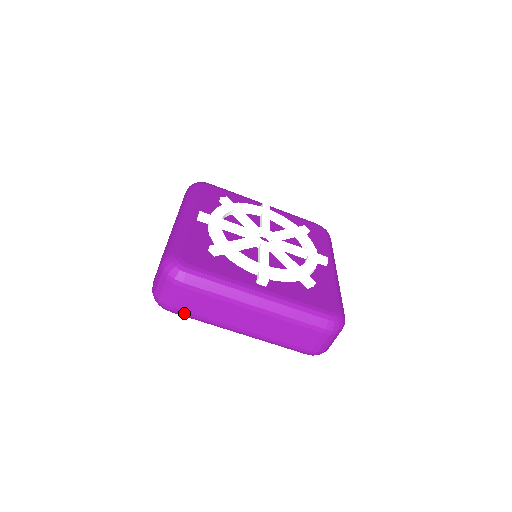
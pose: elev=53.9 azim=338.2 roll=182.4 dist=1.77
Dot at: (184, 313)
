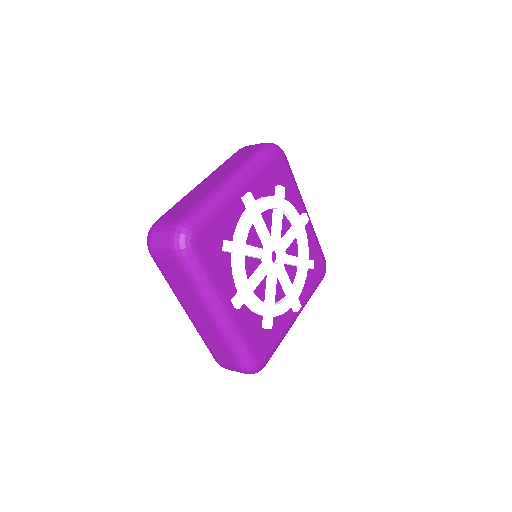
Dot at: occluded
